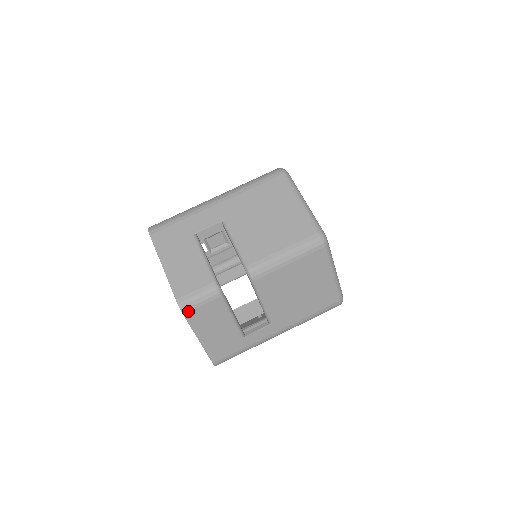
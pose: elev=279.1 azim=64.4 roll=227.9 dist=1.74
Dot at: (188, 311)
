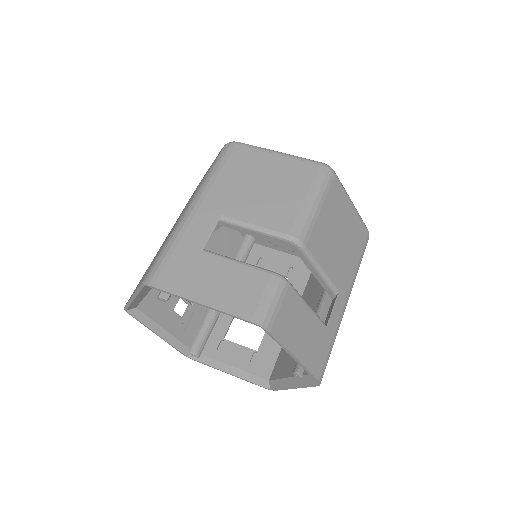
Dot at: (271, 325)
